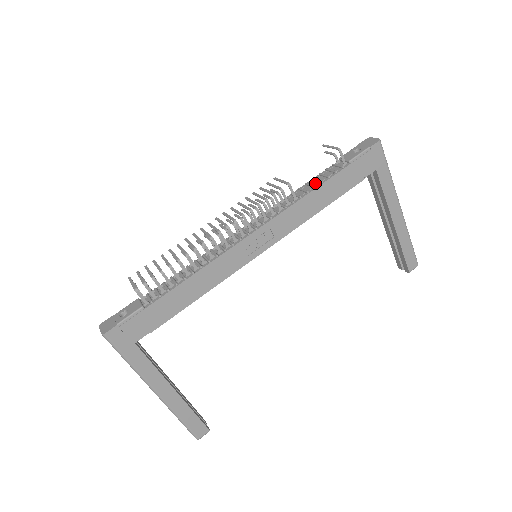
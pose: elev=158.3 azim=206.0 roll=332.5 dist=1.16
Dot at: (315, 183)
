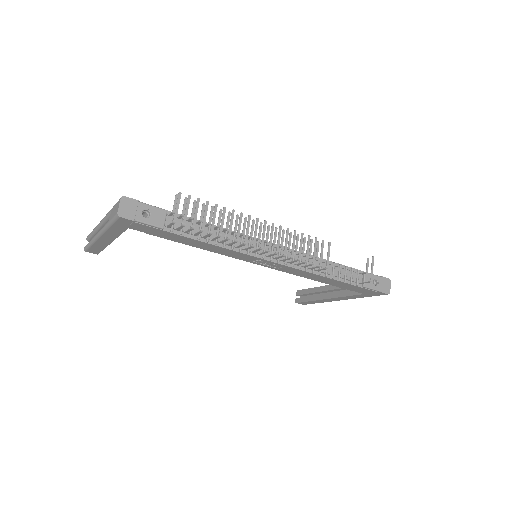
Dot at: (337, 273)
